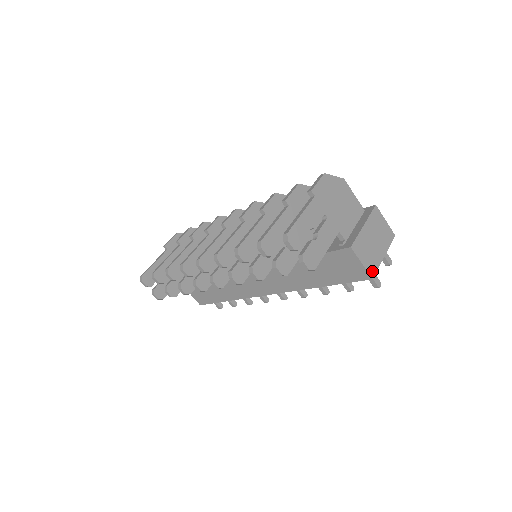
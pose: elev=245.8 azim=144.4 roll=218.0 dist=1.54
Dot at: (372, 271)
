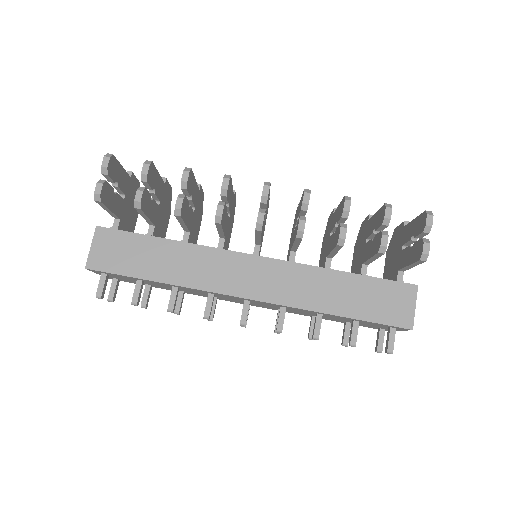
Dot at: (411, 324)
